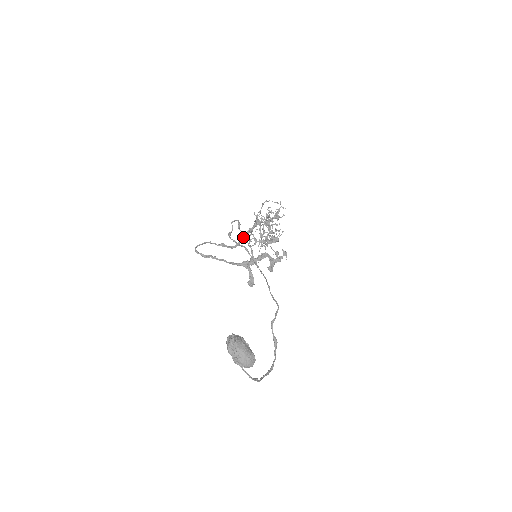
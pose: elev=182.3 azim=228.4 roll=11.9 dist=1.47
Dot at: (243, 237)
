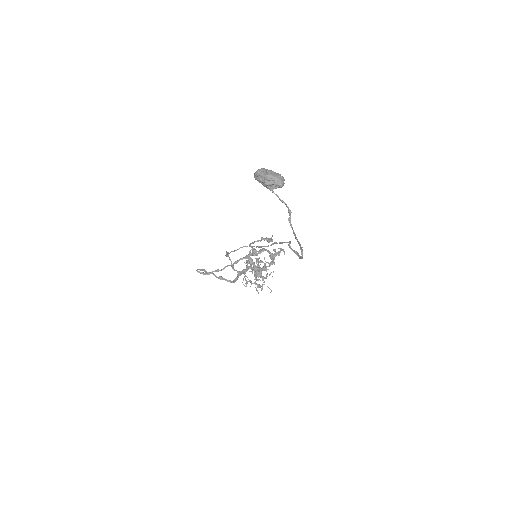
Dot at: (238, 274)
